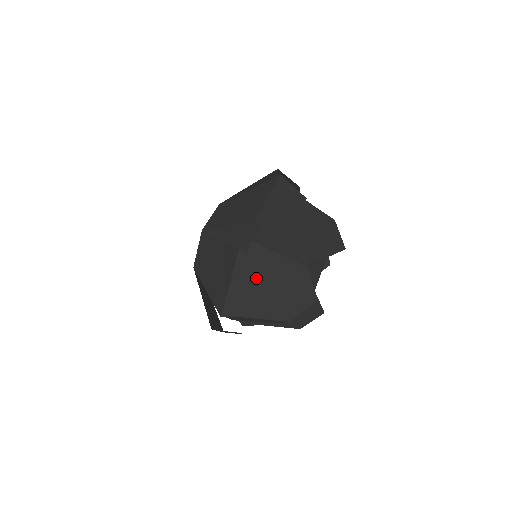
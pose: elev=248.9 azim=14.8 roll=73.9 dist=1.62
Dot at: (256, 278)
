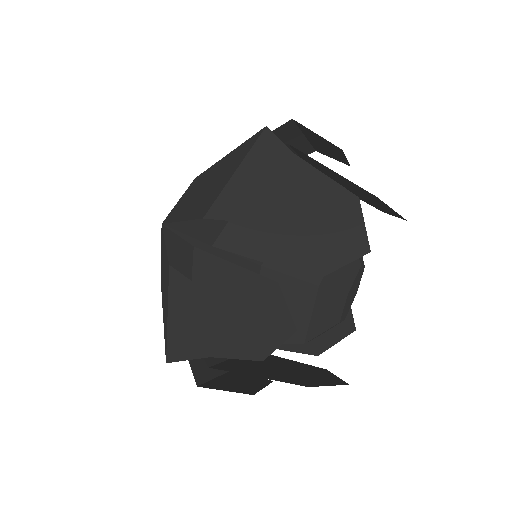
Dot at: (282, 170)
